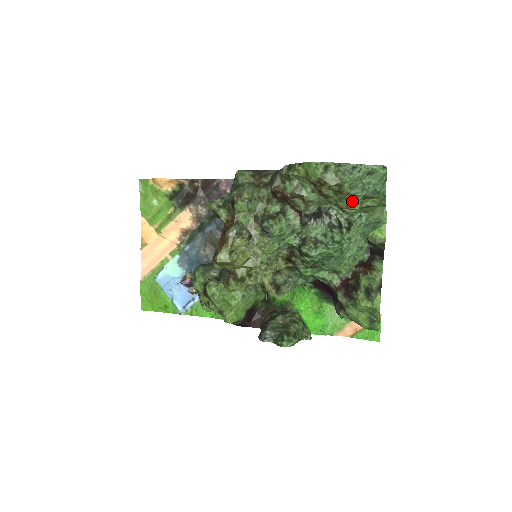
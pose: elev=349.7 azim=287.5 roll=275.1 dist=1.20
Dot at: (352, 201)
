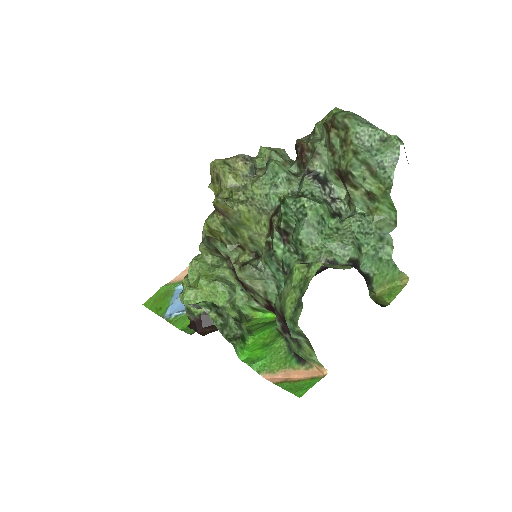
Dot at: (353, 159)
